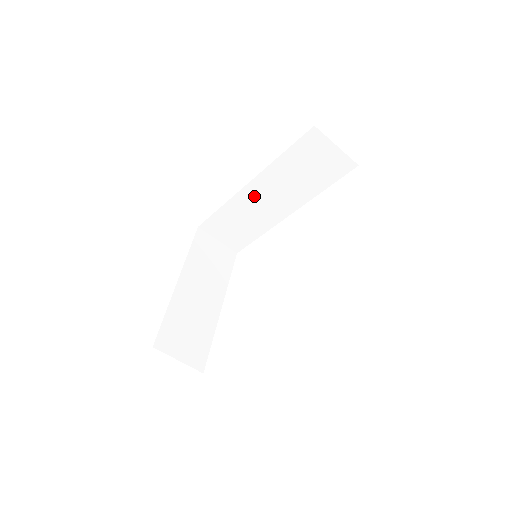
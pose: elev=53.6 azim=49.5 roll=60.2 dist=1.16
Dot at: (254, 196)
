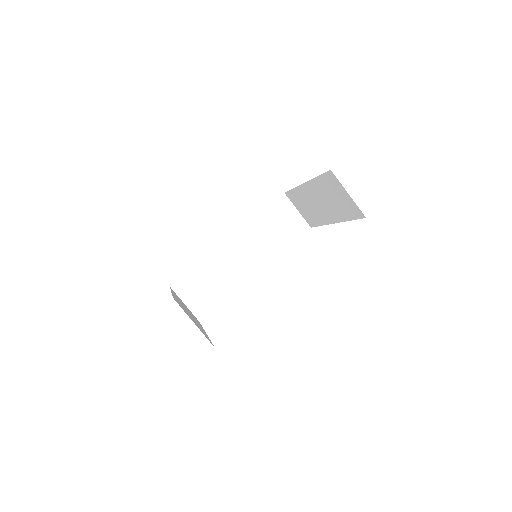
Dot at: (230, 252)
